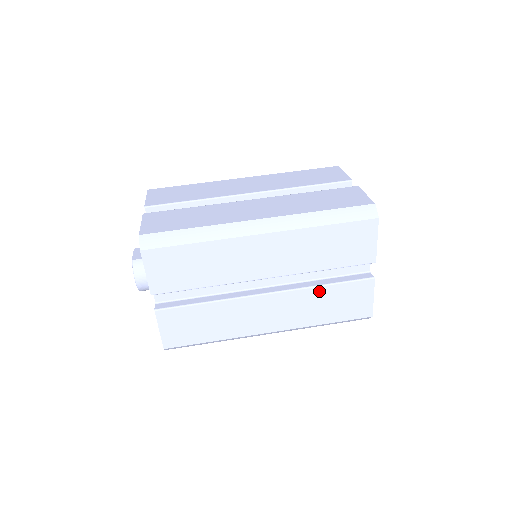
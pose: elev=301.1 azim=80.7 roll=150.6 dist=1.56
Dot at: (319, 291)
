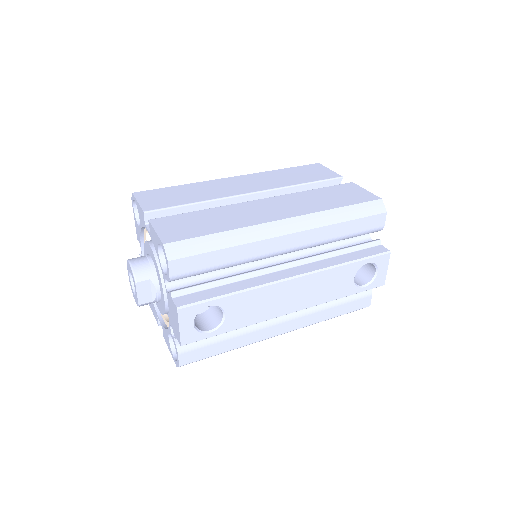
Dot at: (309, 193)
